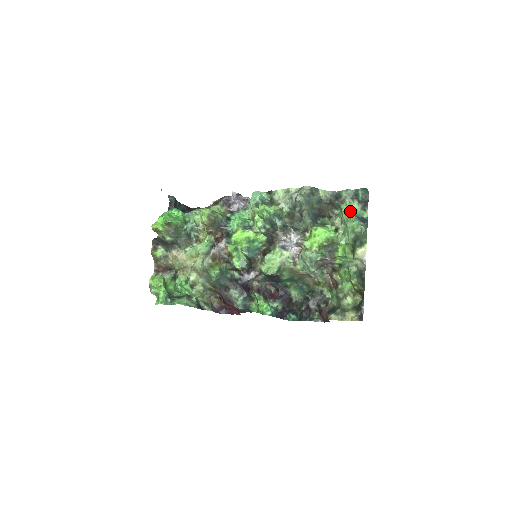
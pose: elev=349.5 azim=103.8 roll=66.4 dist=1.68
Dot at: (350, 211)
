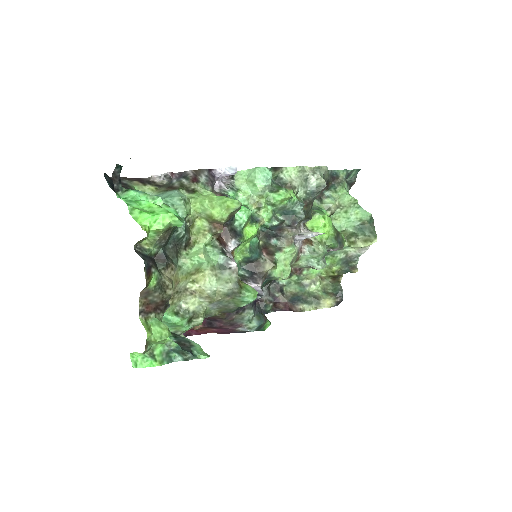
Dot at: (350, 195)
